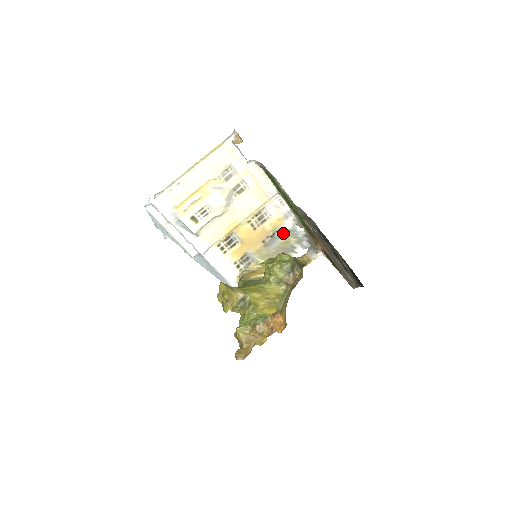
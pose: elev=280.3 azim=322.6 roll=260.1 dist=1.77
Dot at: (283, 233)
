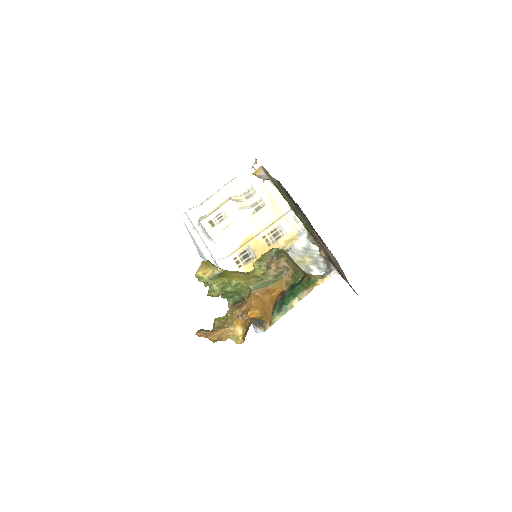
Dot at: (297, 251)
